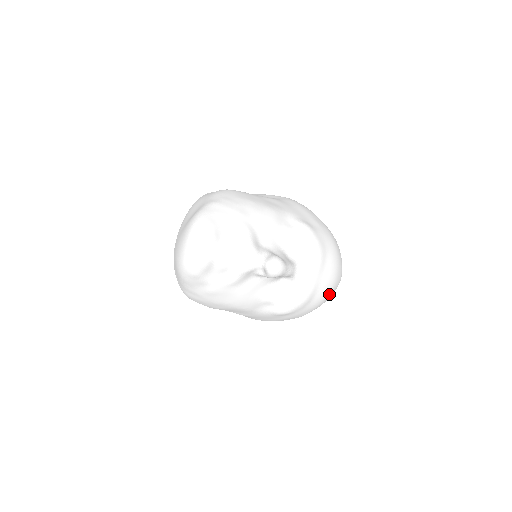
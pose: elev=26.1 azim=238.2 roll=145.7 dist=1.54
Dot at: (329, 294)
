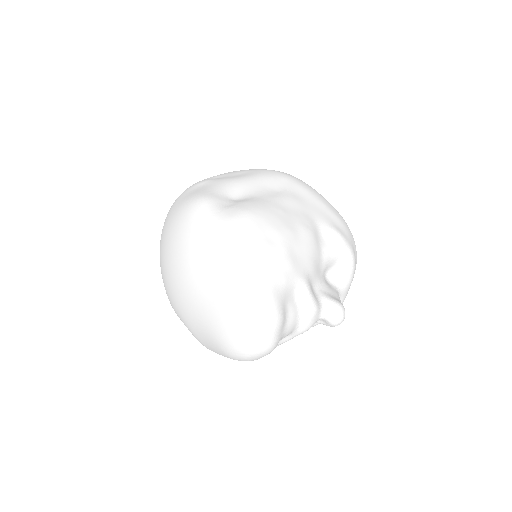
Dot at: occluded
